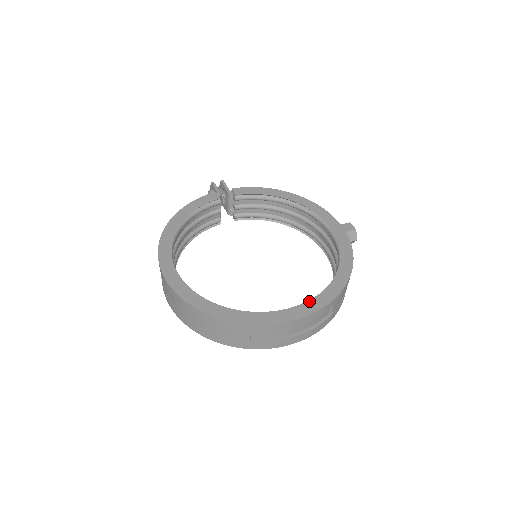
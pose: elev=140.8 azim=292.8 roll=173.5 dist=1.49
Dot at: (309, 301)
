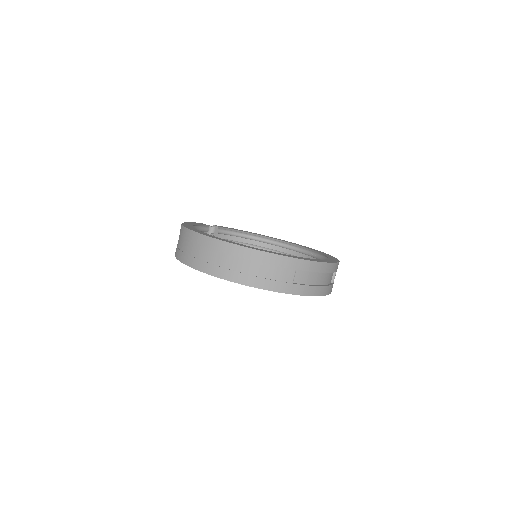
Dot at: (325, 259)
